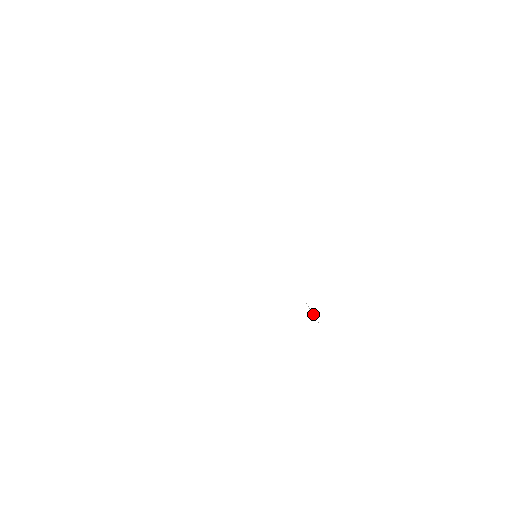
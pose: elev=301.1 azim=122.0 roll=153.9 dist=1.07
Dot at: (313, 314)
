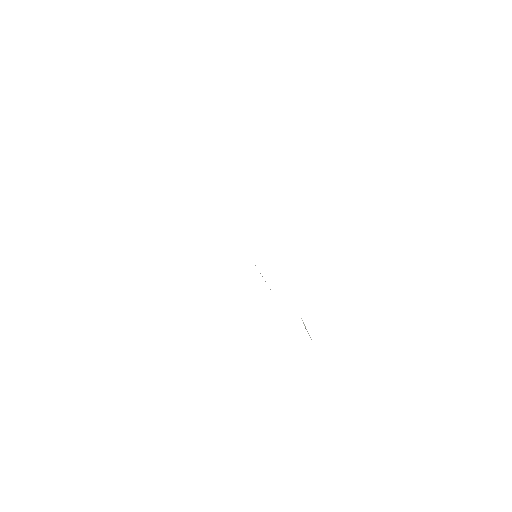
Dot at: occluded
